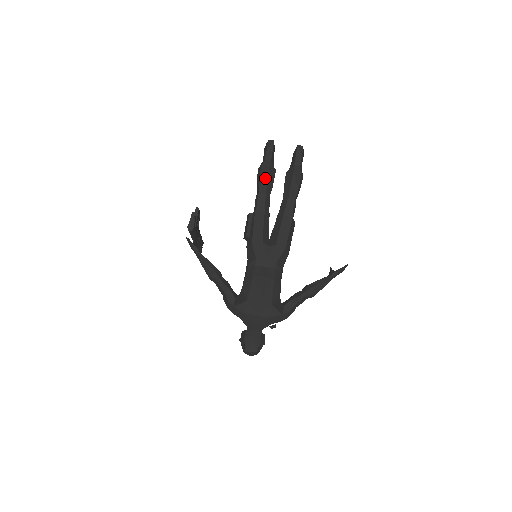
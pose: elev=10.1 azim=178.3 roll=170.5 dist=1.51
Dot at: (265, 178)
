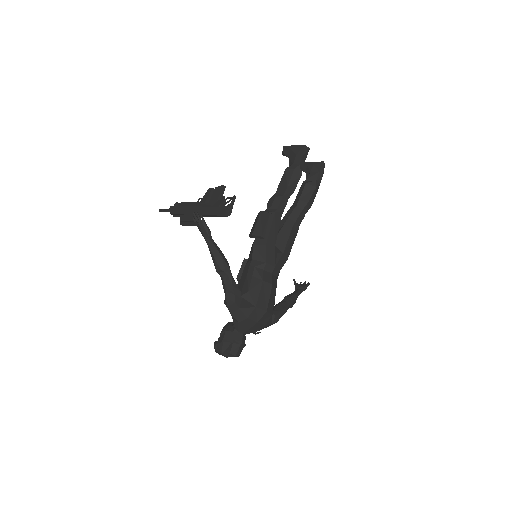
Dot at: (295, 184)
